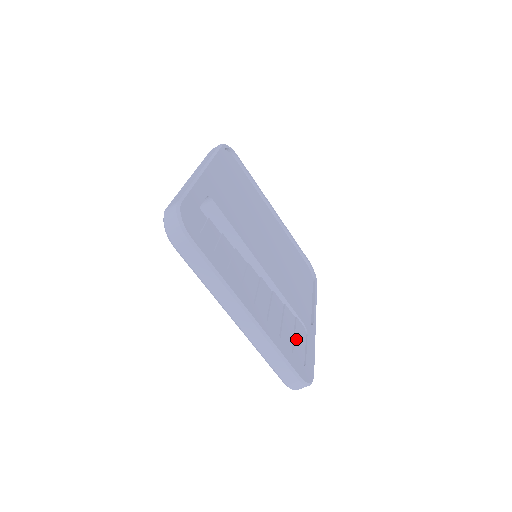
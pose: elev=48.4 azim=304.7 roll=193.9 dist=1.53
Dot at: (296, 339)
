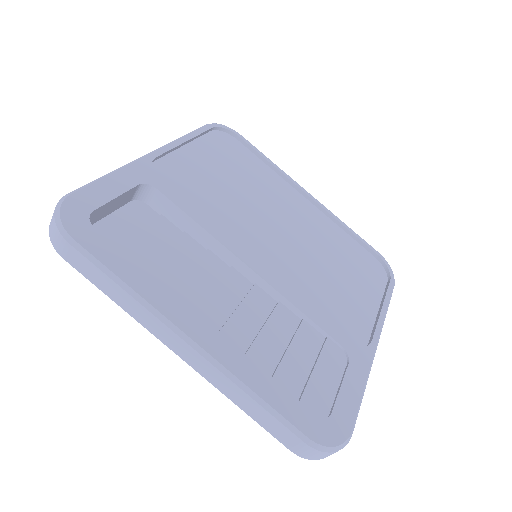
Dot at: (316, 372)
